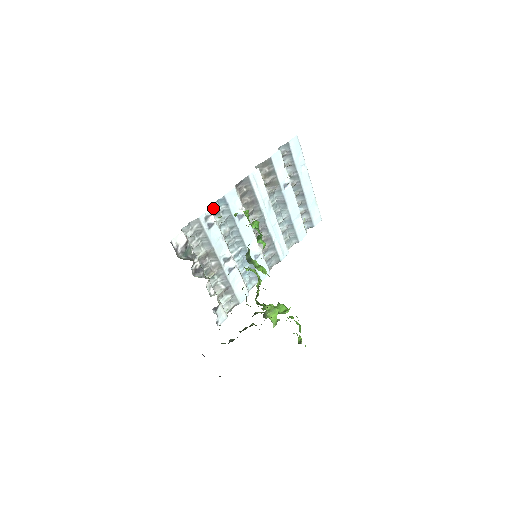
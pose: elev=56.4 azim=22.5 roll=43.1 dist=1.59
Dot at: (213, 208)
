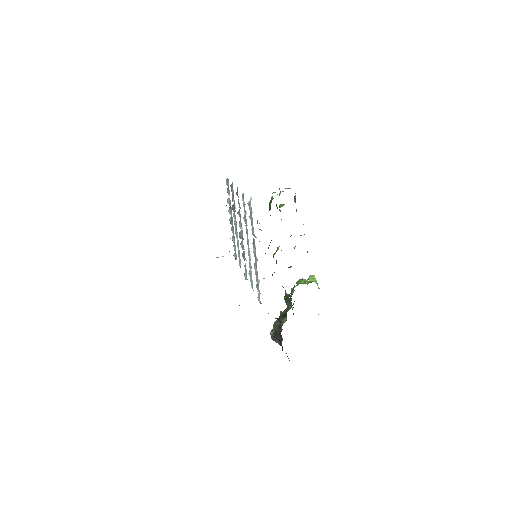
Dot at: occluded
